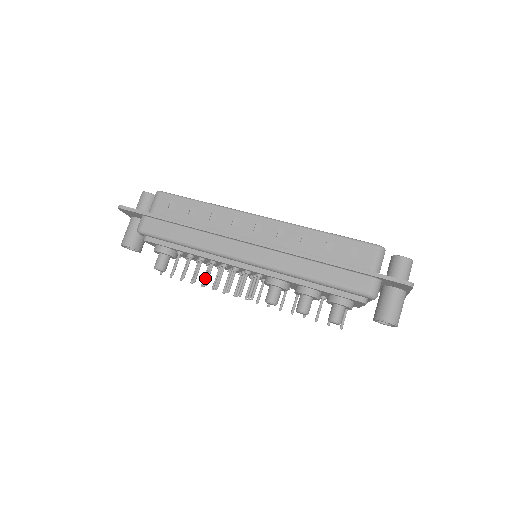
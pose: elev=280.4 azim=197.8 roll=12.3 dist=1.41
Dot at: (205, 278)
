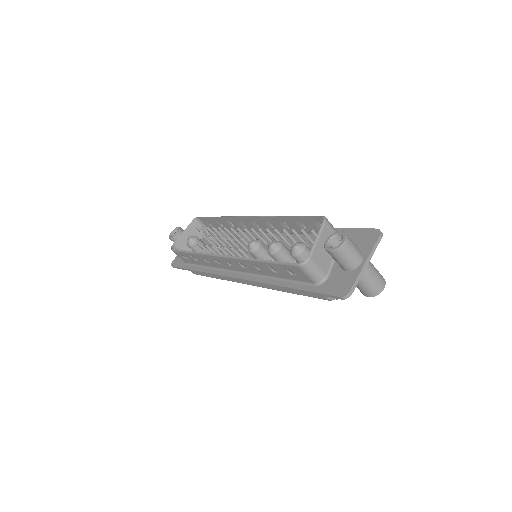
Dot at: occluded
